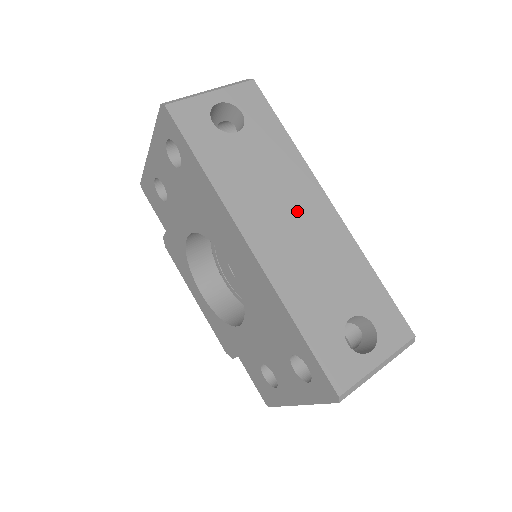
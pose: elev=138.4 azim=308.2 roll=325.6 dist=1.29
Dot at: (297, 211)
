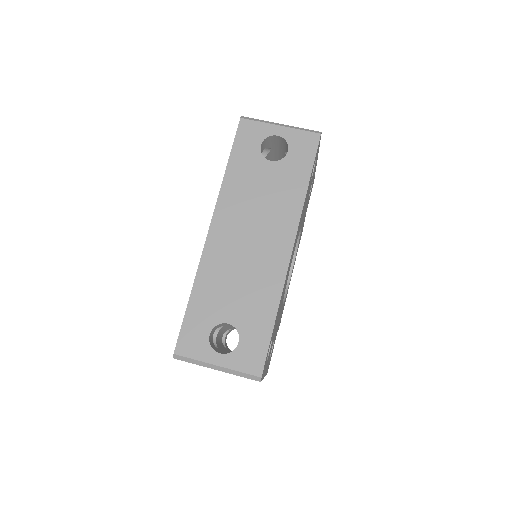
Dot at: (261, 235)
